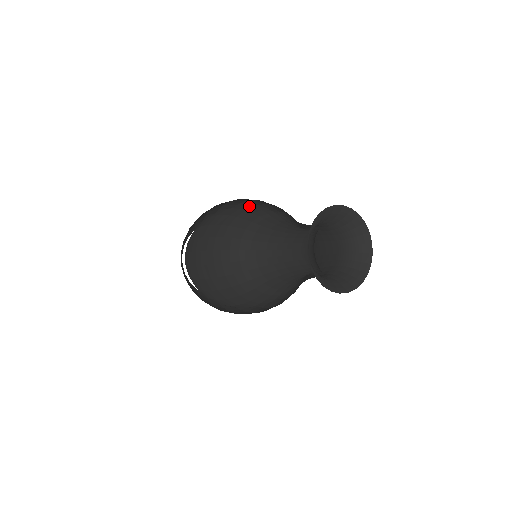
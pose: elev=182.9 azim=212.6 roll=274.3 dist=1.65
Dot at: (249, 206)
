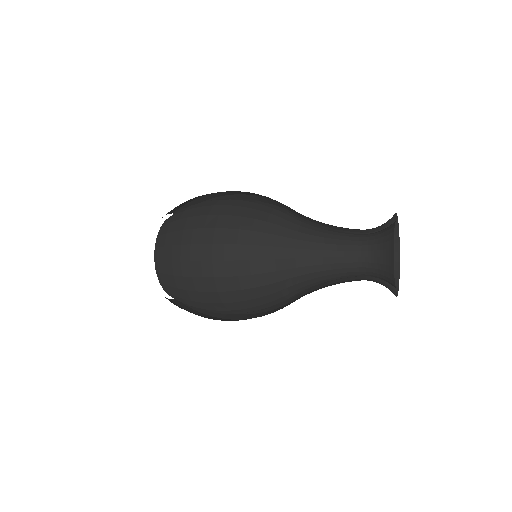
Dot at: (252, 202)
